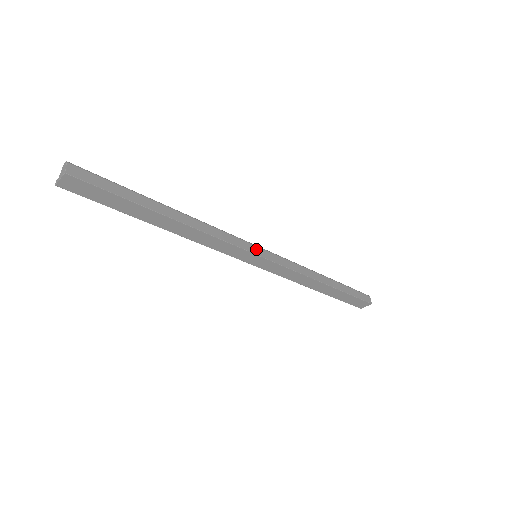
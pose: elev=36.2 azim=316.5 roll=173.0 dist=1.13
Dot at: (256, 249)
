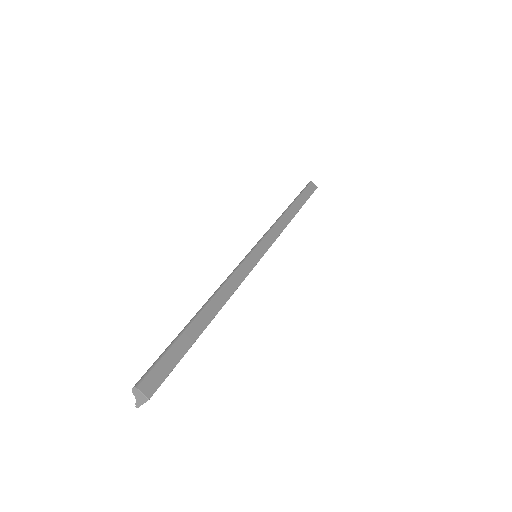
Dot at: (256, 254)
